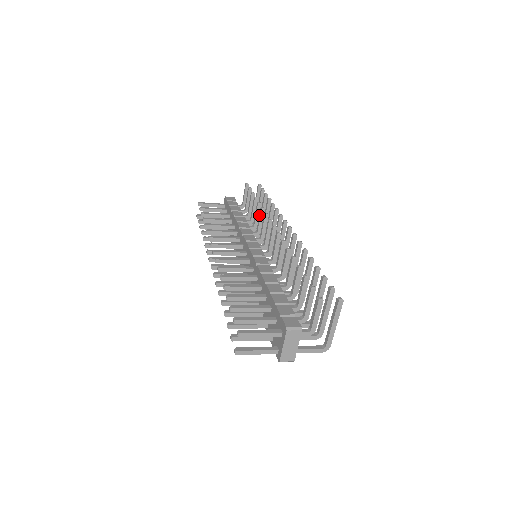
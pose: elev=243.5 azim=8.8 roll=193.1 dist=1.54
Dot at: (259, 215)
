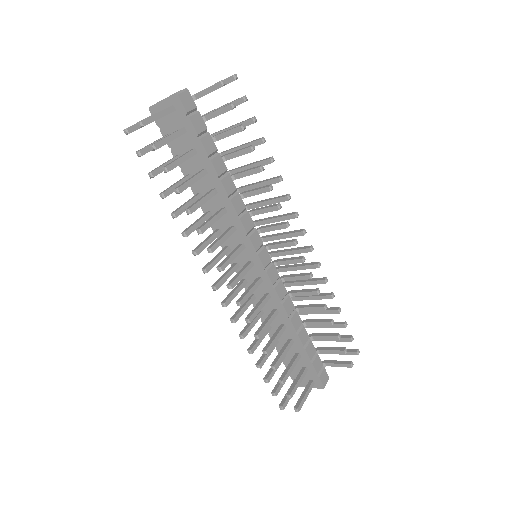
Dot at: (260, 190)
